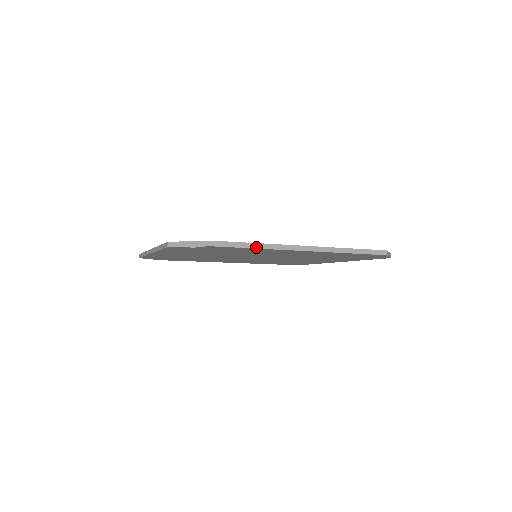
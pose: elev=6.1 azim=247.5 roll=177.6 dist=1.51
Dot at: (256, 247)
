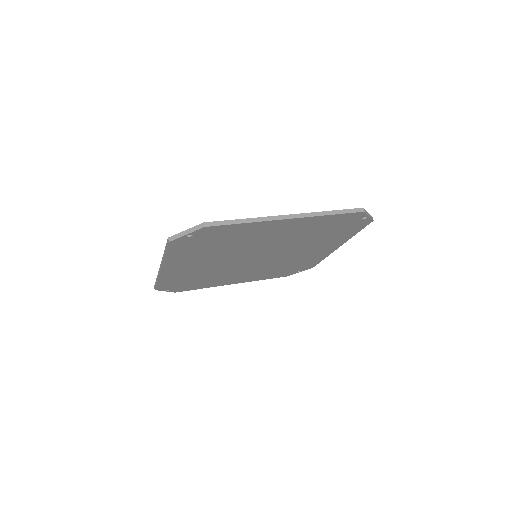
Dot at: (244, 222)
